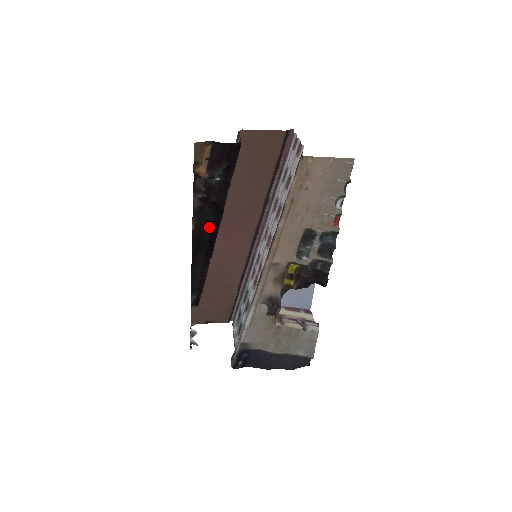
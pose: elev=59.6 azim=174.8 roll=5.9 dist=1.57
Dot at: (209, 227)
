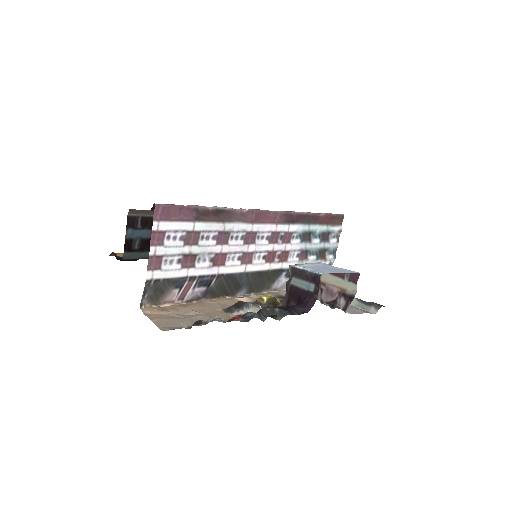
Dot at: occluded
